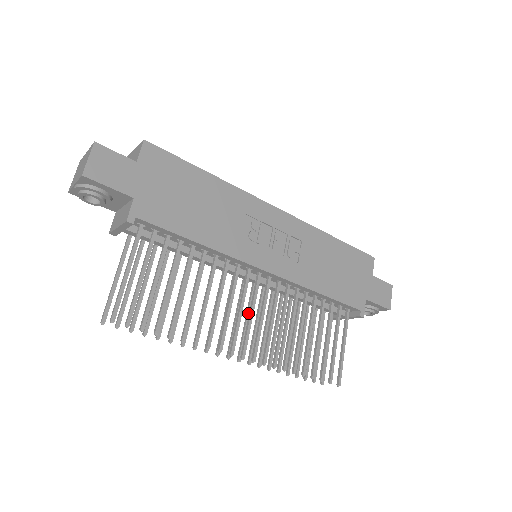
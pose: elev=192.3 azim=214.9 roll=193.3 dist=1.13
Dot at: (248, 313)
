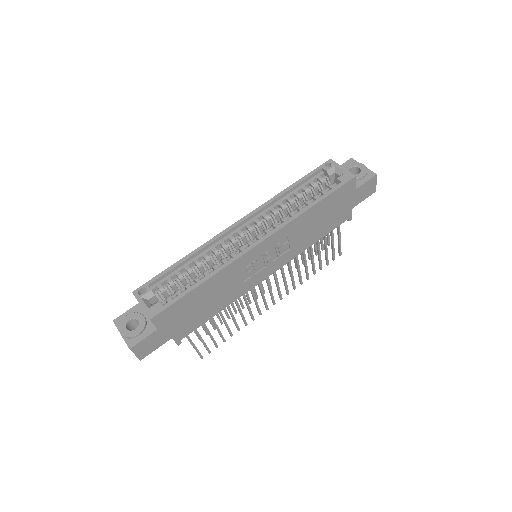
Dot at: occluded
